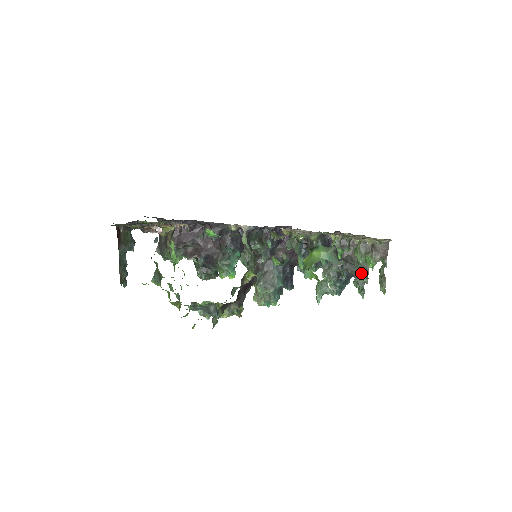
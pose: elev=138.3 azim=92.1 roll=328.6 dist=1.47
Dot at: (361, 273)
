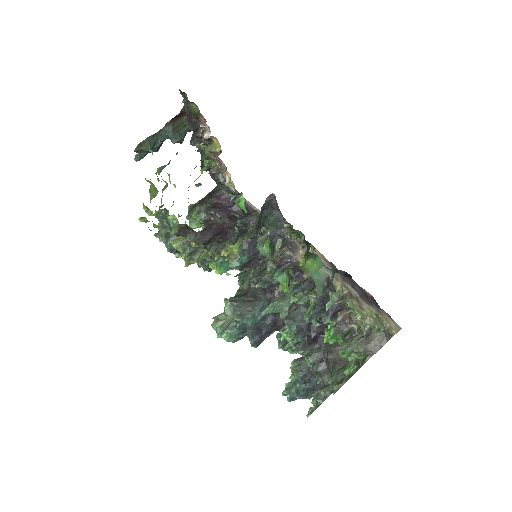
Dot at: (330, 384)
